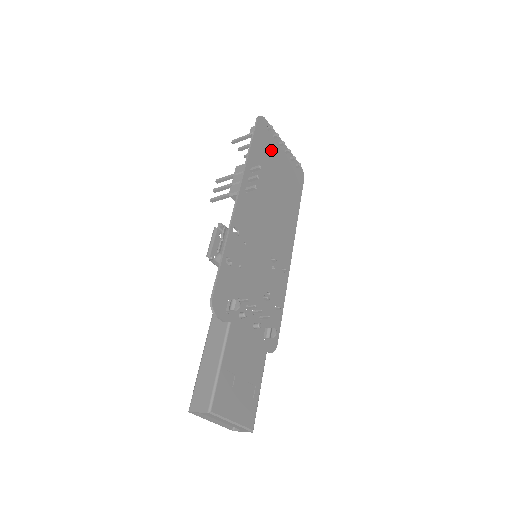
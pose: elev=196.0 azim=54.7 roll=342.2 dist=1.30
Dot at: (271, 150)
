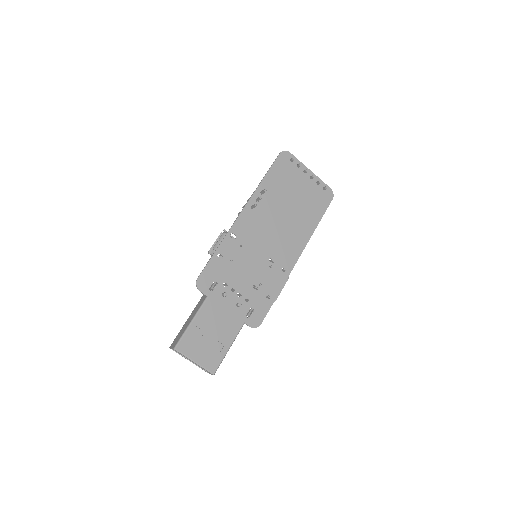
Dot at: (291, 177)
